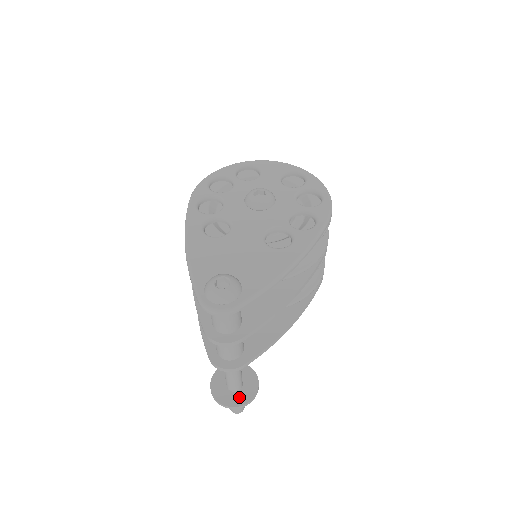
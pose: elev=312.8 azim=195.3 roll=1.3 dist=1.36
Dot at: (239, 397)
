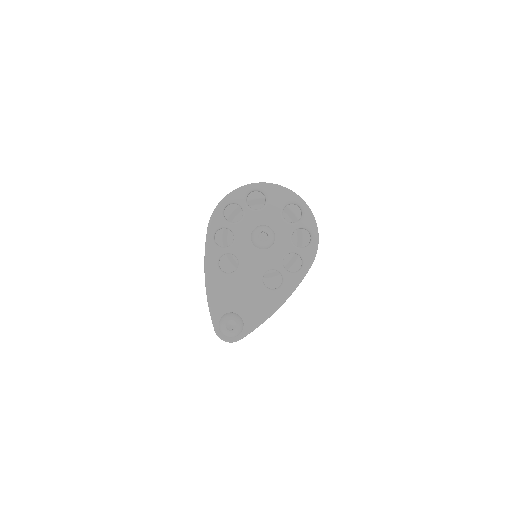
Dot at: occluded
